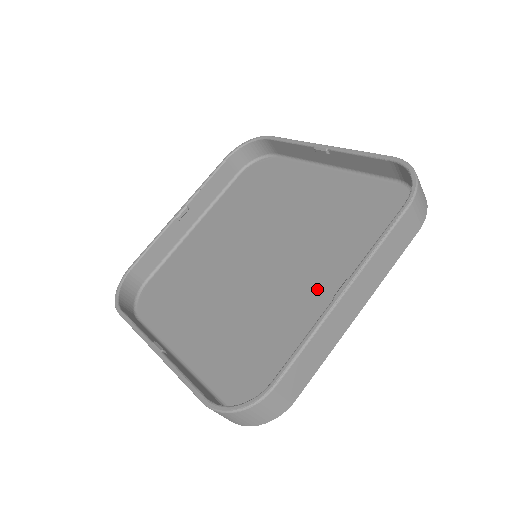
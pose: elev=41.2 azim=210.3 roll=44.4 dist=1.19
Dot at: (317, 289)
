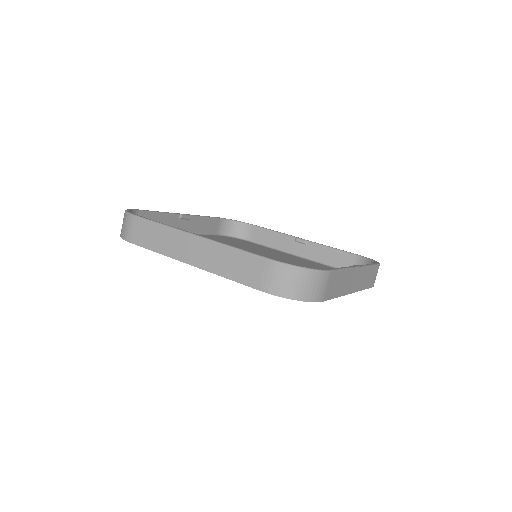
Dot at: occluded
